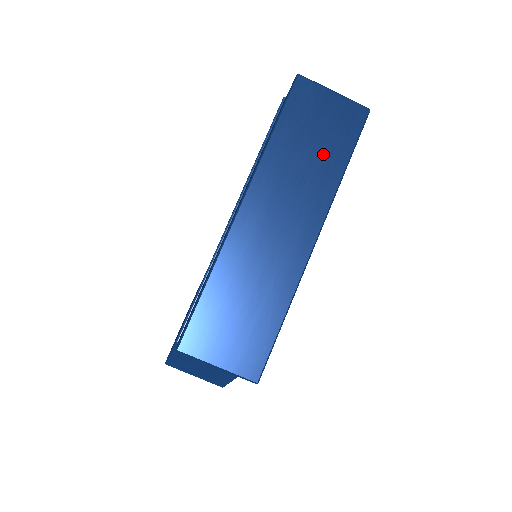
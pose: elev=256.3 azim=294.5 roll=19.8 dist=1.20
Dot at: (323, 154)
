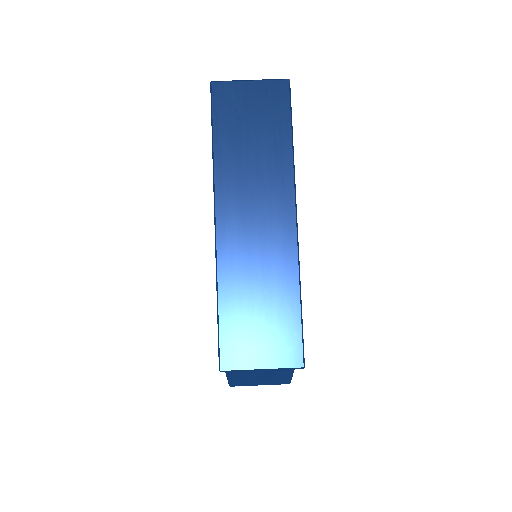
Dot at: (266, 140)
